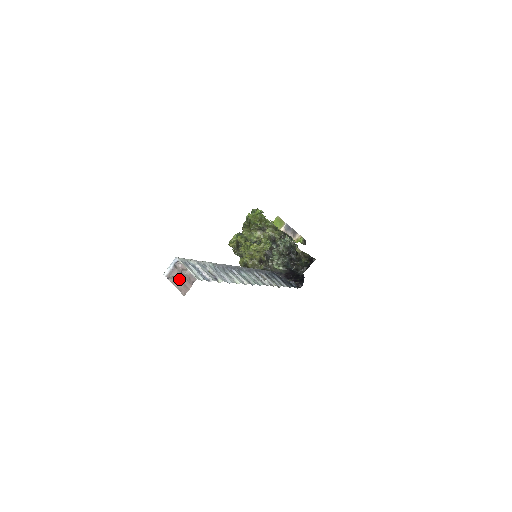
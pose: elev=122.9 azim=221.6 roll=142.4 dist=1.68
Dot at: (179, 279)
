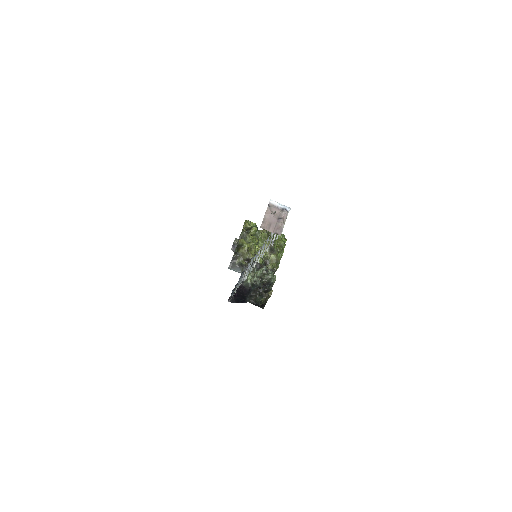
Dot at: (273, 217)
